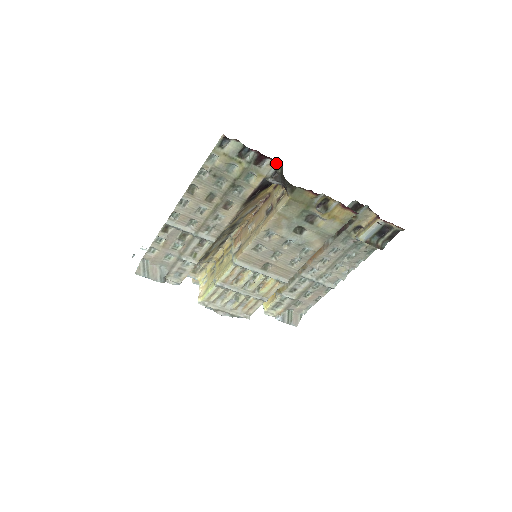
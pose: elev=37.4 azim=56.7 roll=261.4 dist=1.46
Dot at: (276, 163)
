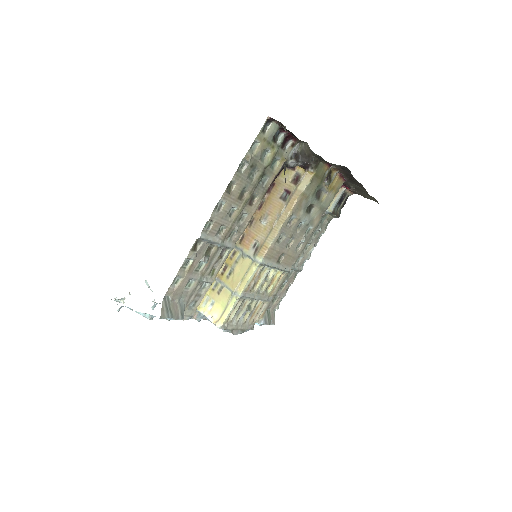
Dot at: (295, 144)
